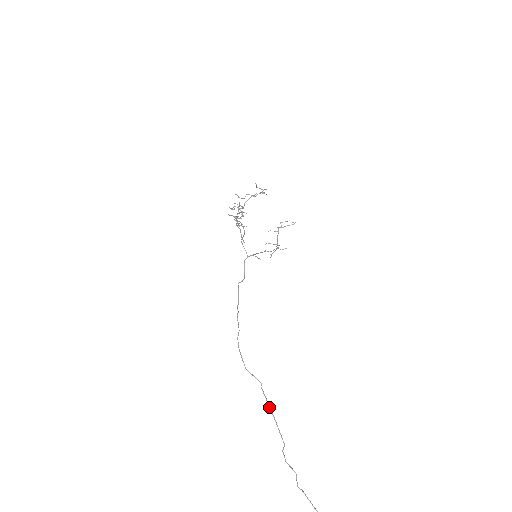
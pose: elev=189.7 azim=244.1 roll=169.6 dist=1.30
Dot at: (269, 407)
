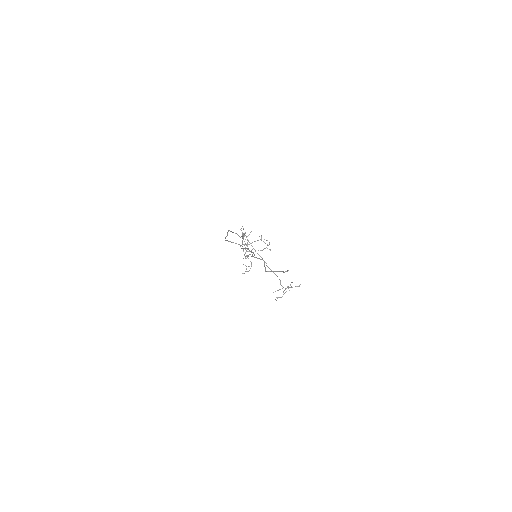
Dot at: (244, 248)
